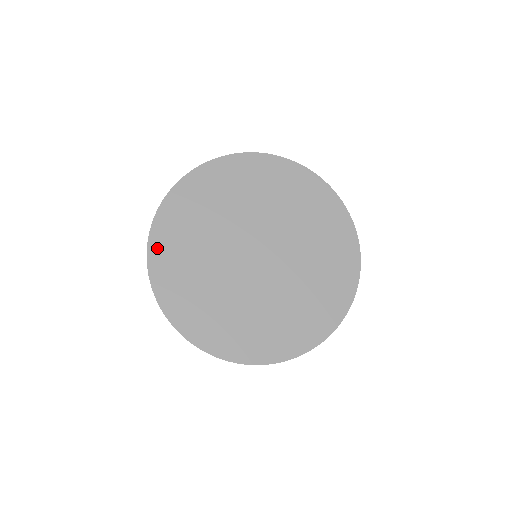
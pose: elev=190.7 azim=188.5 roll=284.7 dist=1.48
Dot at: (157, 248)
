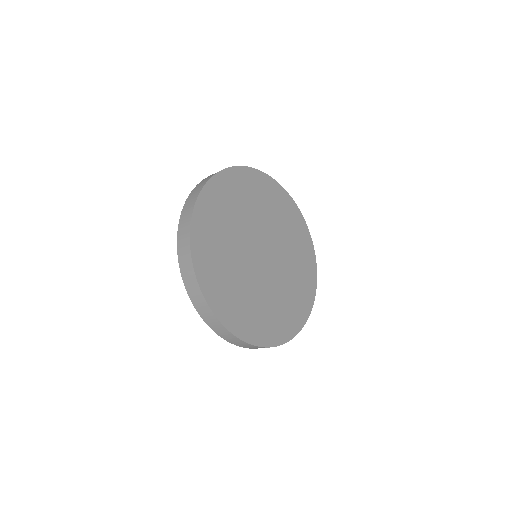
Dot at: (200, 265)
